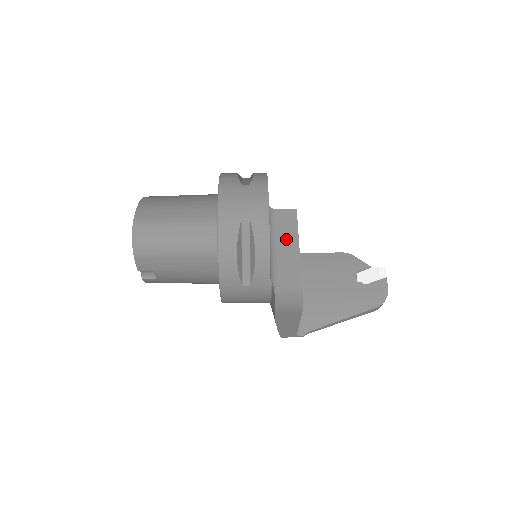
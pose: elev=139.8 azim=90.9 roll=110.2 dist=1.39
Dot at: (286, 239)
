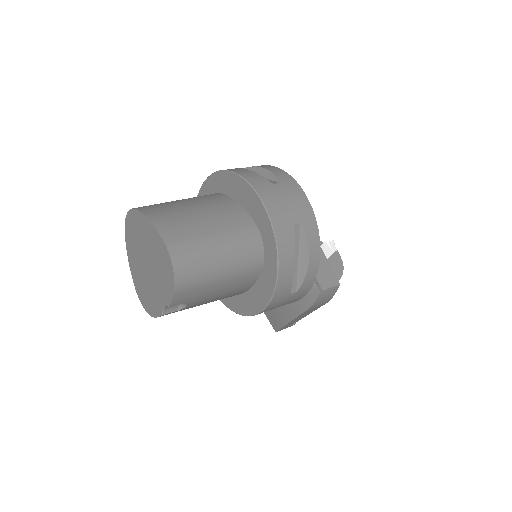
Dot at: occluded
